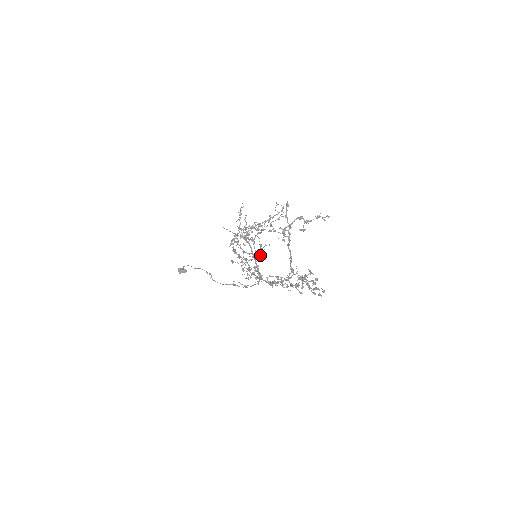
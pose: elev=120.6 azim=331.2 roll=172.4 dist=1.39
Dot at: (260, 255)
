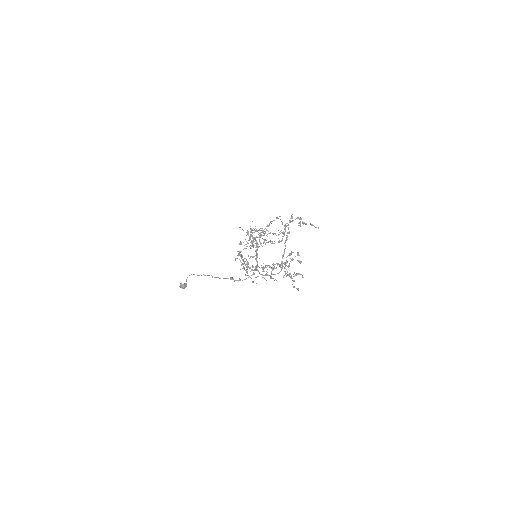
Dot at: occluded
